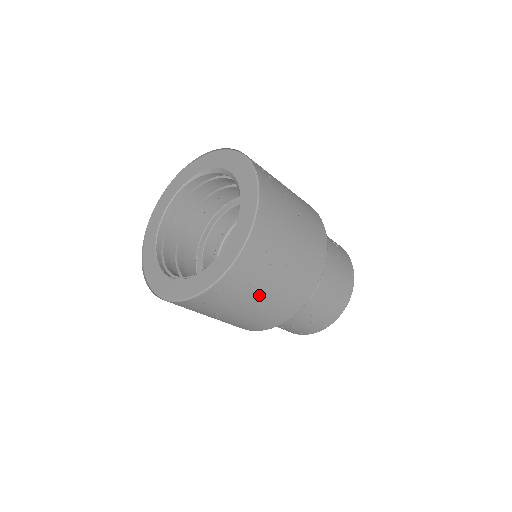
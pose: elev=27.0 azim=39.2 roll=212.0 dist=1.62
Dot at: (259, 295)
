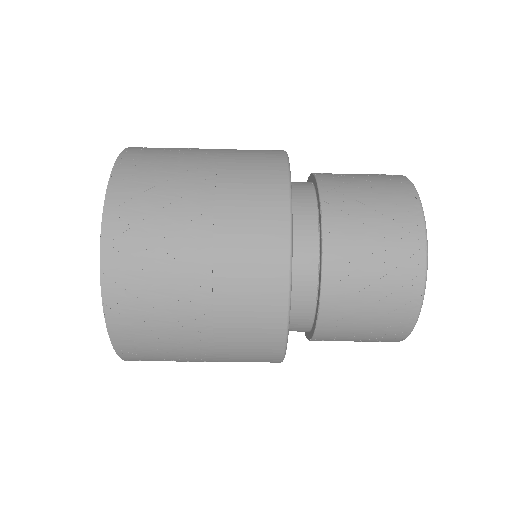
Dot at: (189, 198)
